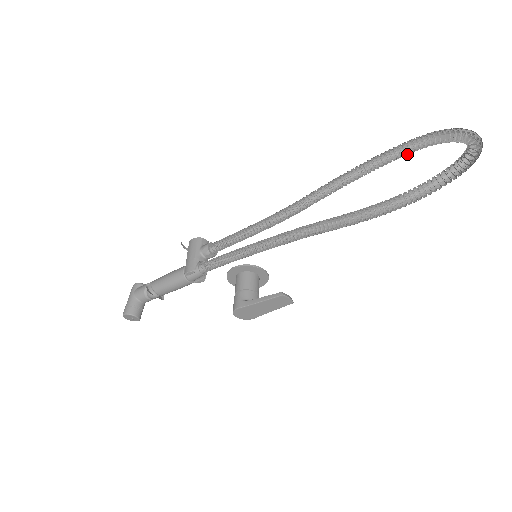
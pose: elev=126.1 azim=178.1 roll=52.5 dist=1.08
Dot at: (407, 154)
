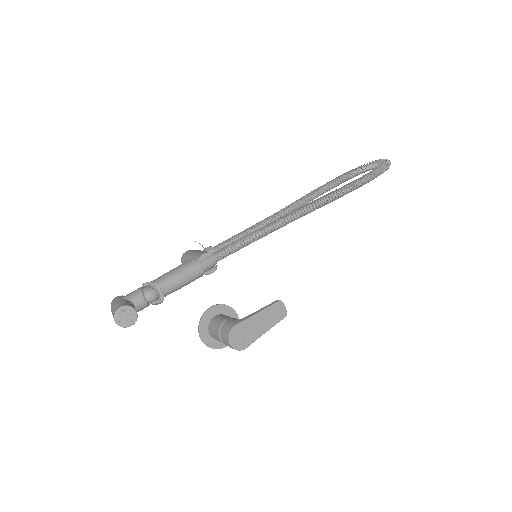
Dot at: occluded
